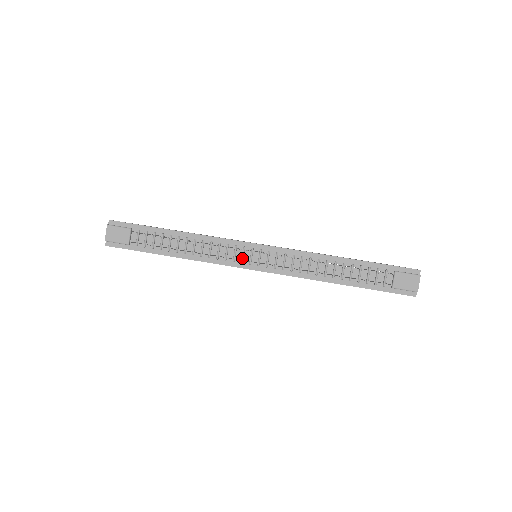
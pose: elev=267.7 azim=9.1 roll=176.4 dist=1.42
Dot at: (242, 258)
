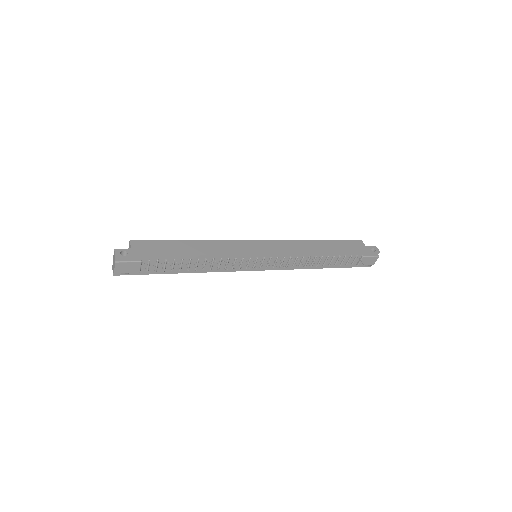
Dot at: occluded
